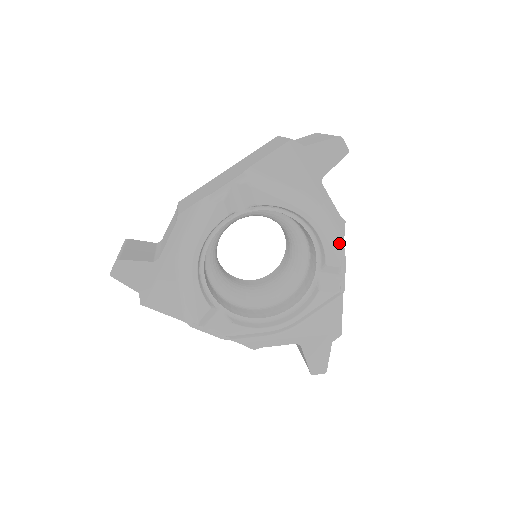
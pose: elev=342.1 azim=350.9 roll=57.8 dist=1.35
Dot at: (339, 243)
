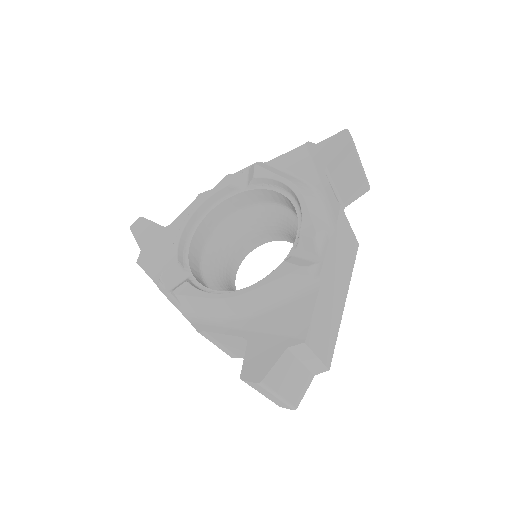
Dot at: (328, 225)
